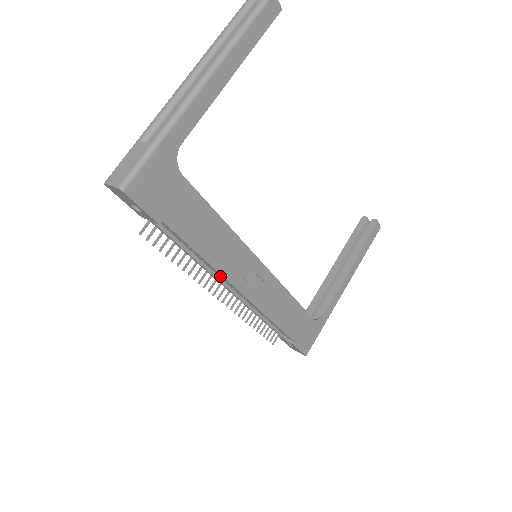
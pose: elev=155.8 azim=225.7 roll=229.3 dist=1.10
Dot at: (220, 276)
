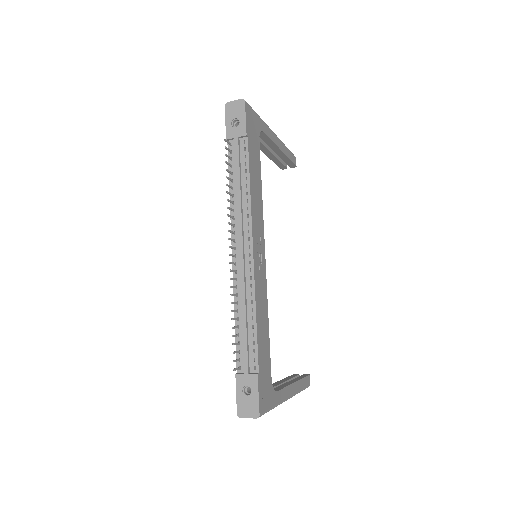
Dot at: (246, 220)
